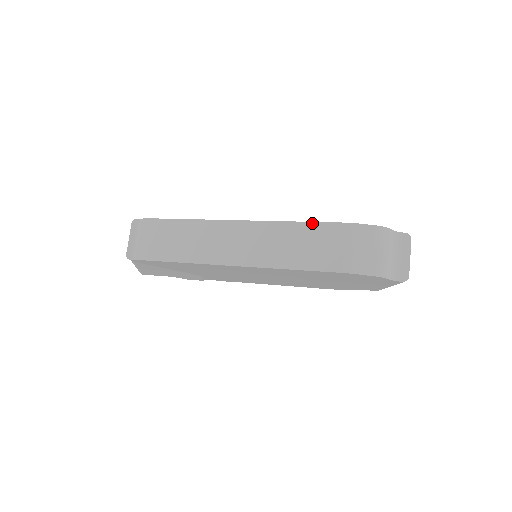
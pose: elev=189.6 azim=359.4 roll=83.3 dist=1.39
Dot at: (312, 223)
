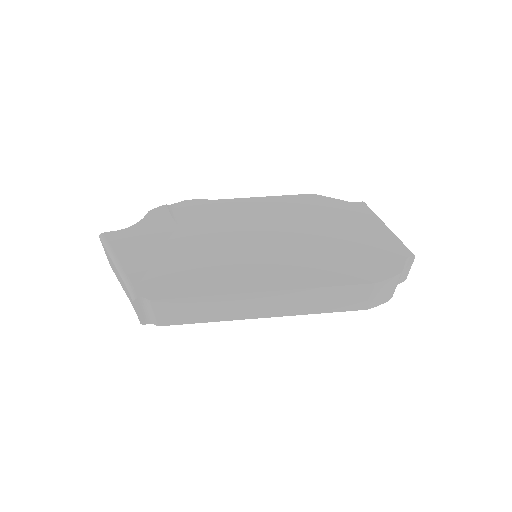
Dot at: (342, 287)
